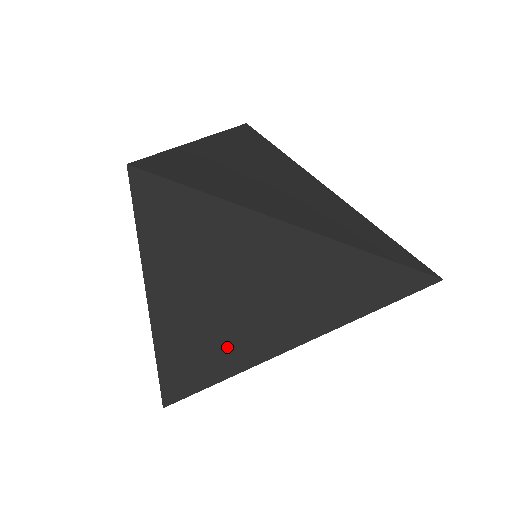
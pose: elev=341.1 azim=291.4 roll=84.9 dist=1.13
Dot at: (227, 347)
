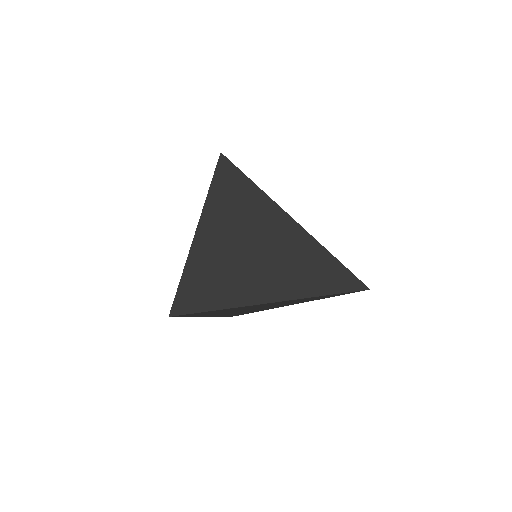
Dot at: (229, 285)
